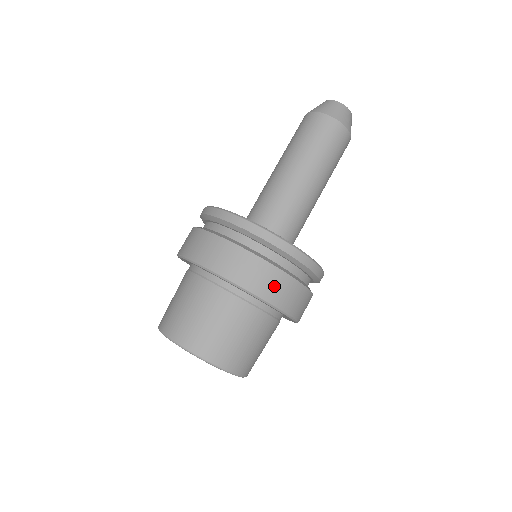
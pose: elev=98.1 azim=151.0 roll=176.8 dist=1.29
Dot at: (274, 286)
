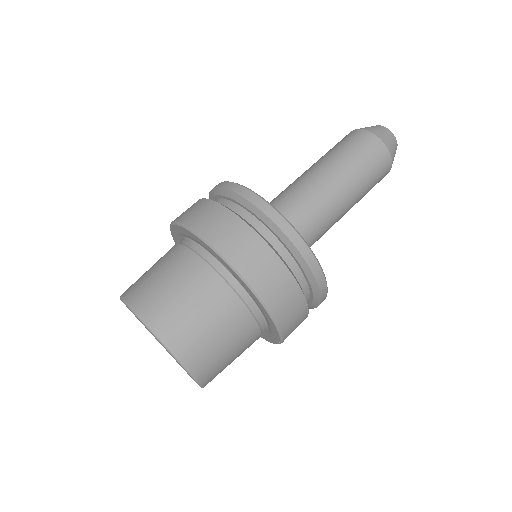
Dot at: (286, 301)
